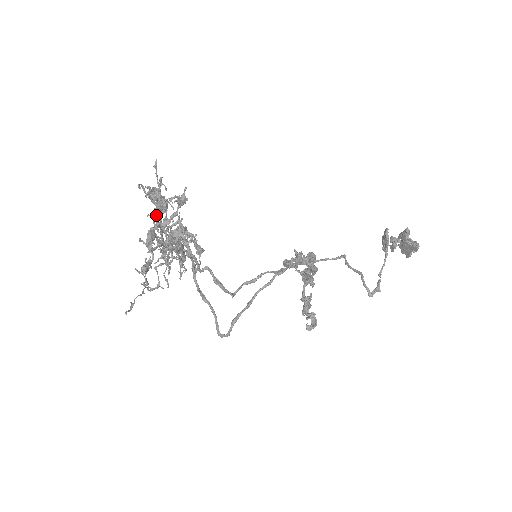
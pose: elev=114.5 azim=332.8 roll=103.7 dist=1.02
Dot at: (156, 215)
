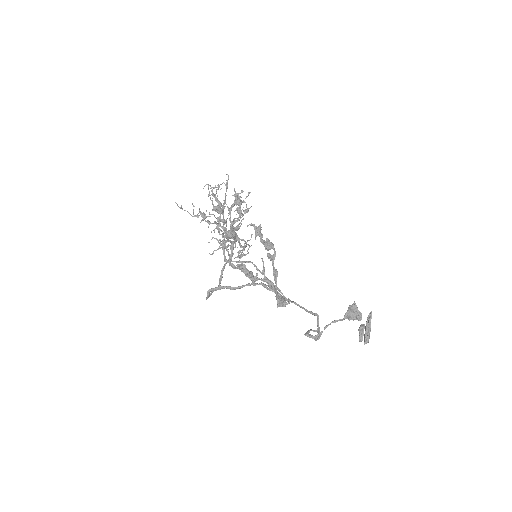
Dot at: (230, 207)
